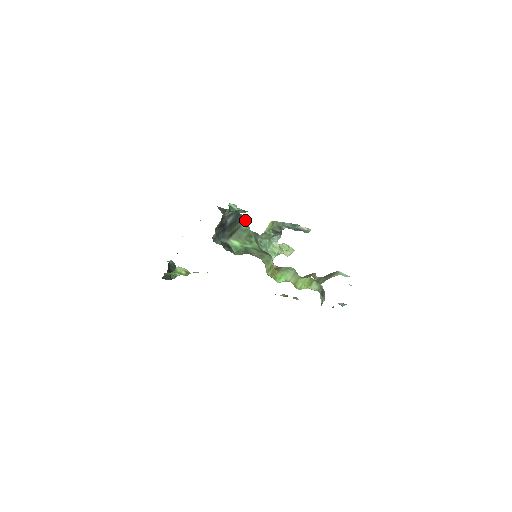
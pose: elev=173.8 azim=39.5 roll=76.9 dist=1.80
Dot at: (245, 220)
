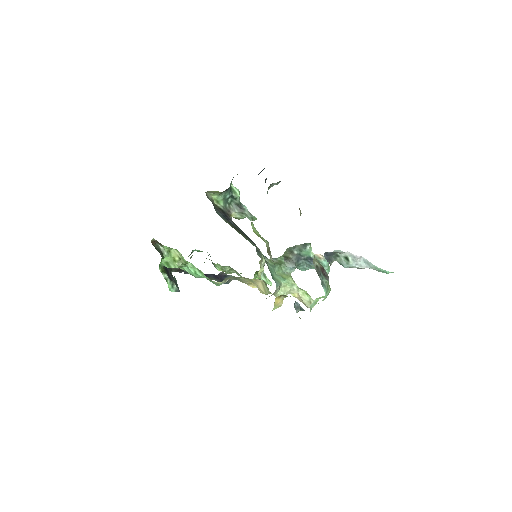
Dot at: (258, 250)
